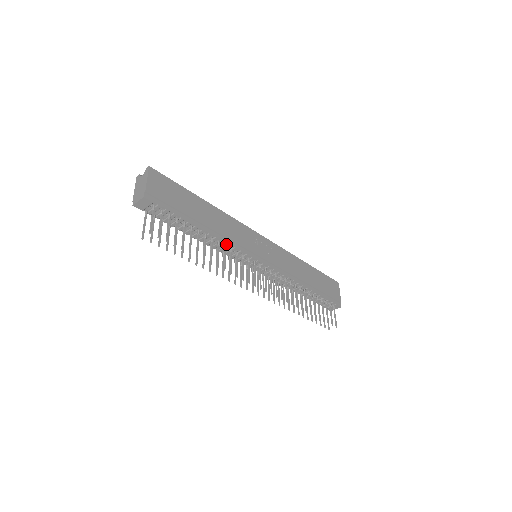
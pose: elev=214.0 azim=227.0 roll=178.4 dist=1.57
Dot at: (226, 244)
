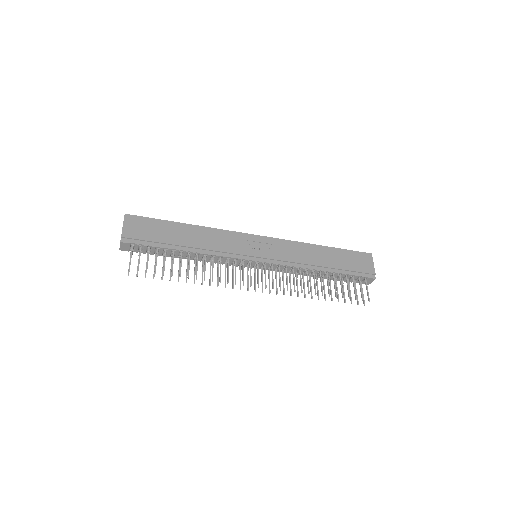
Dot at: (214, 256)
